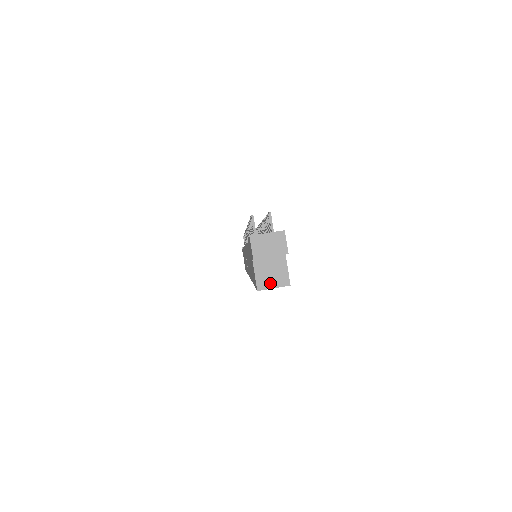
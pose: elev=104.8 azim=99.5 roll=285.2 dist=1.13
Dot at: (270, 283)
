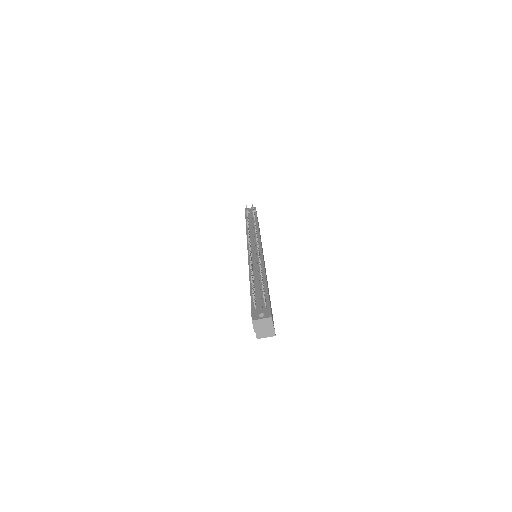
Dot at: (264, 335)
